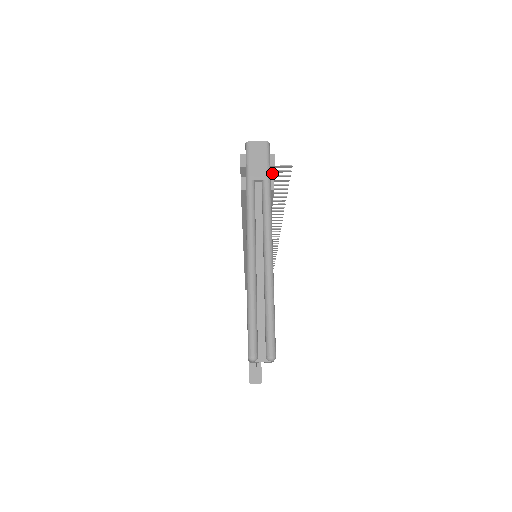
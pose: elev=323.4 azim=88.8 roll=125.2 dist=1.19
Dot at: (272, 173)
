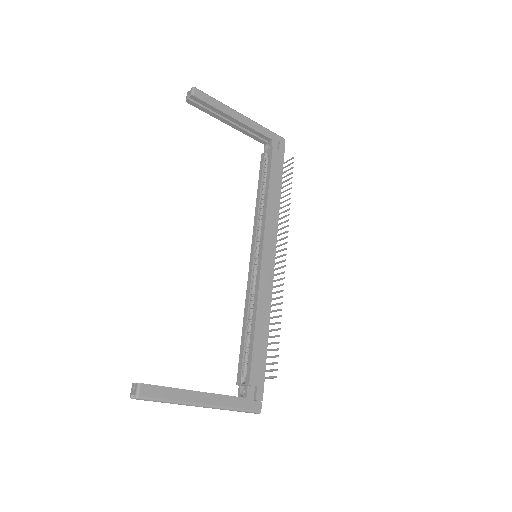
Dot at: (279, 148)
